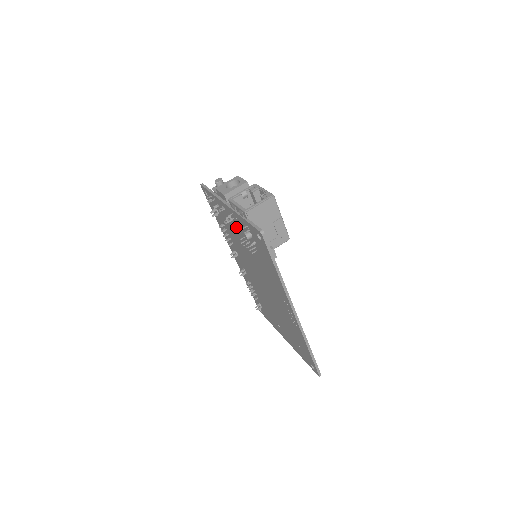
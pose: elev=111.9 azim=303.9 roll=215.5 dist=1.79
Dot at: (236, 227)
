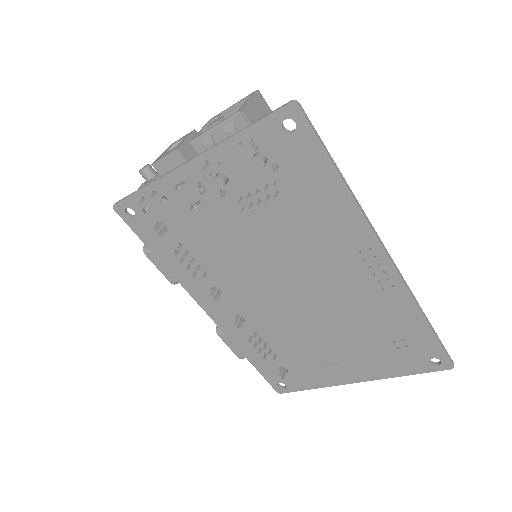
Dot at: (224, 180)
